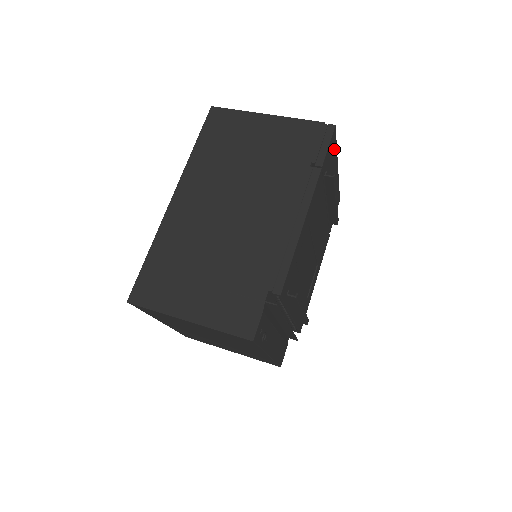
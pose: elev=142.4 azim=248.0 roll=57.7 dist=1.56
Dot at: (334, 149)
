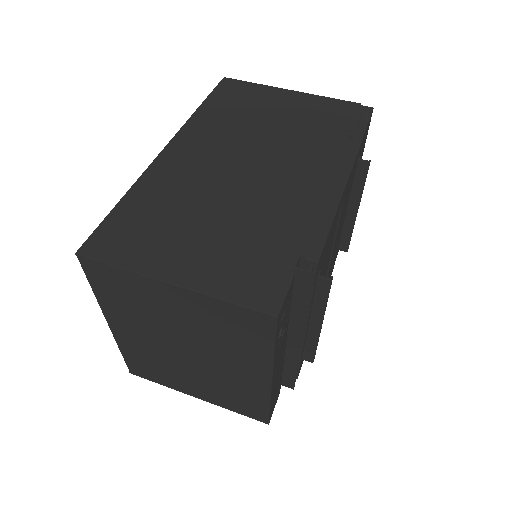
Dot at: occluded
